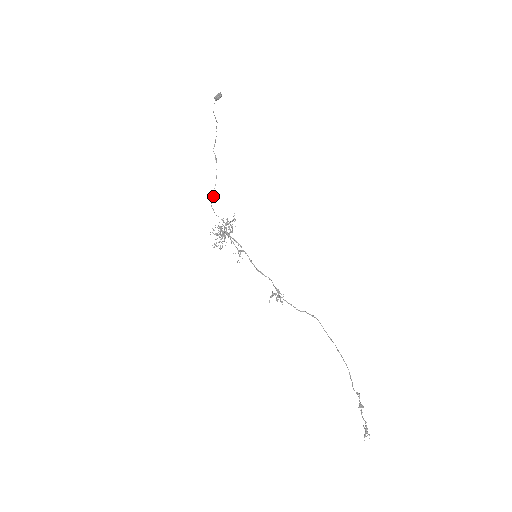
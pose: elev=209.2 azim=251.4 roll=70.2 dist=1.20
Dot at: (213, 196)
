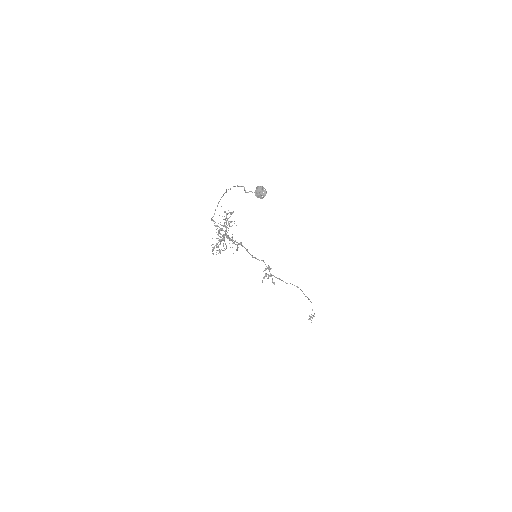
Dot at: occluded
